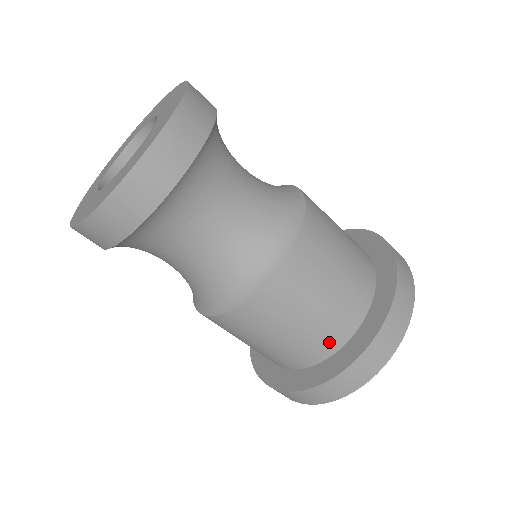
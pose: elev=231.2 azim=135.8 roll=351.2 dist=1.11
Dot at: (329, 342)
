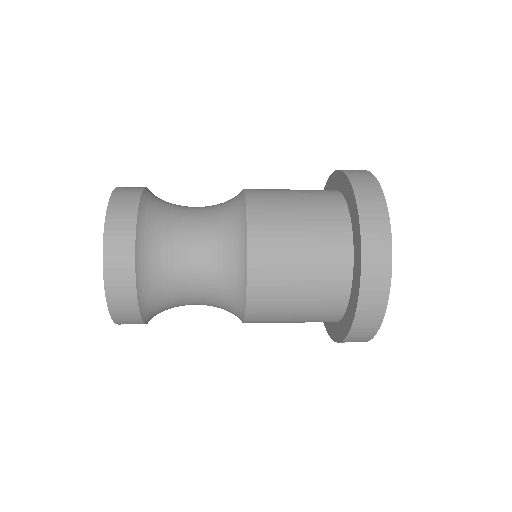
Dot at: (335, 297)
